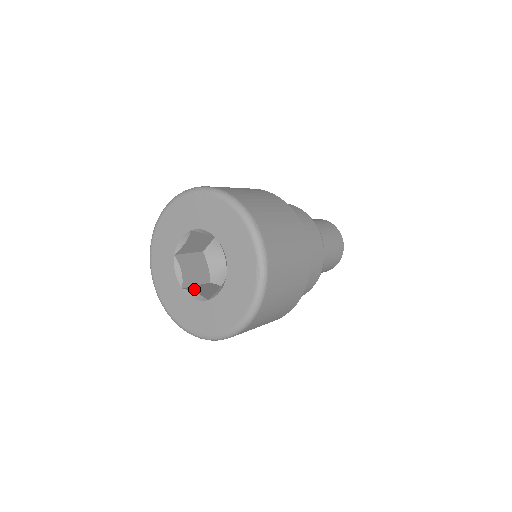
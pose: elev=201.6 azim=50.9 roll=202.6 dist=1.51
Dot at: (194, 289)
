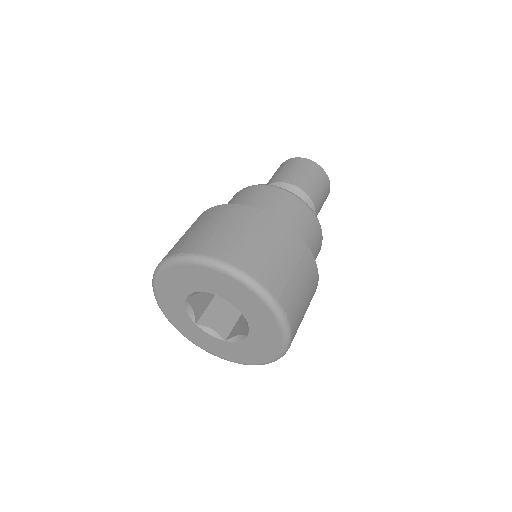
Dot at: (206, 320)
